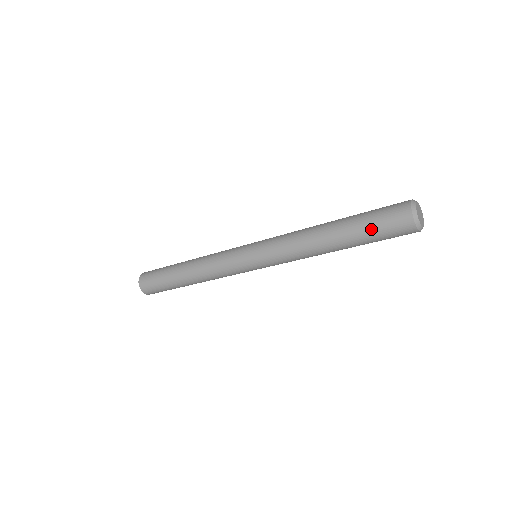
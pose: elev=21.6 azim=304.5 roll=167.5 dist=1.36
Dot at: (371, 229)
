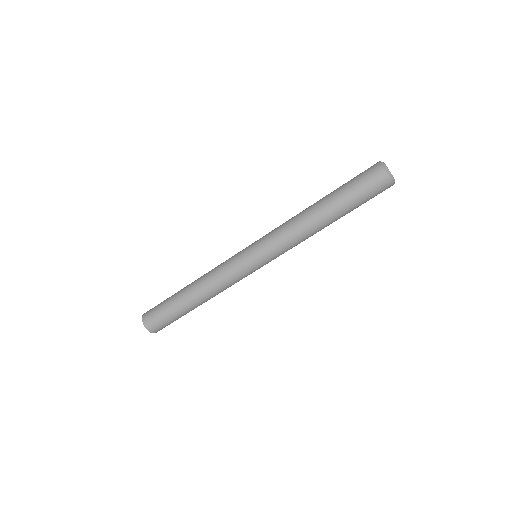
Dot at: (348, 182)
